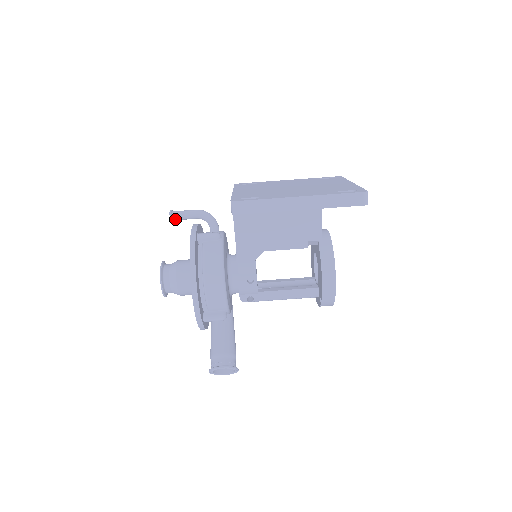
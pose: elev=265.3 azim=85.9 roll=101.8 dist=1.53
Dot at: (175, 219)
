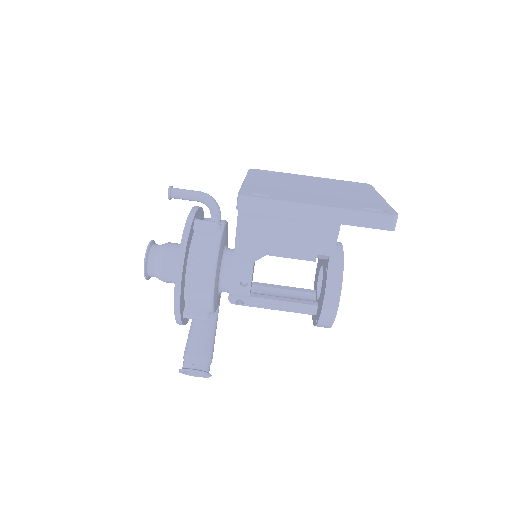
Dot at: (173, 197)
